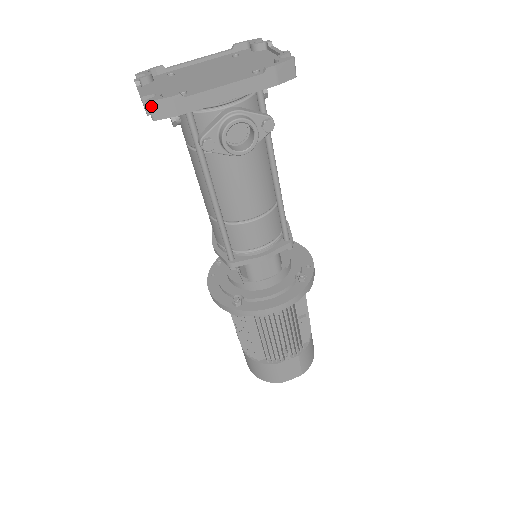
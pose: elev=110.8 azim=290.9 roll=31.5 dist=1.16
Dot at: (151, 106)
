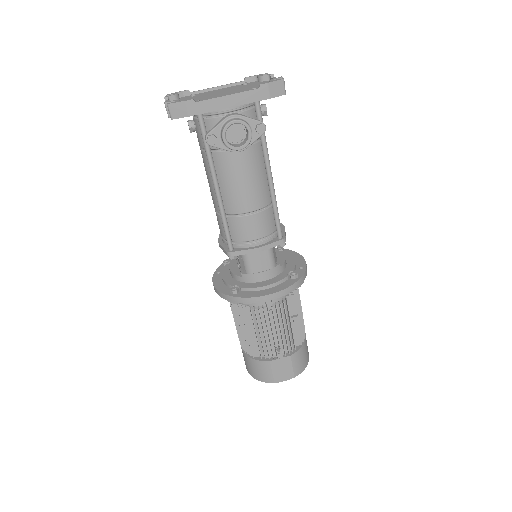
Dot at: (170, 108)
